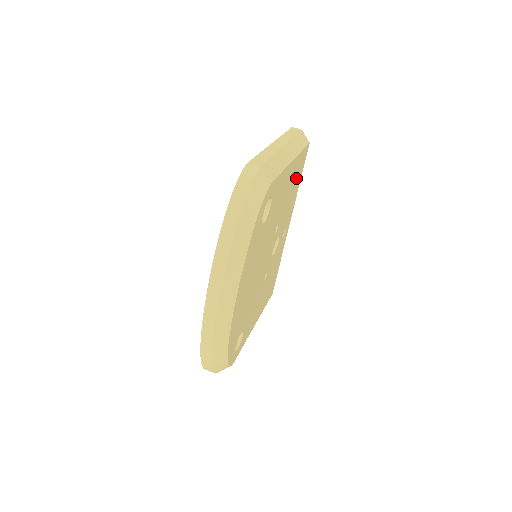
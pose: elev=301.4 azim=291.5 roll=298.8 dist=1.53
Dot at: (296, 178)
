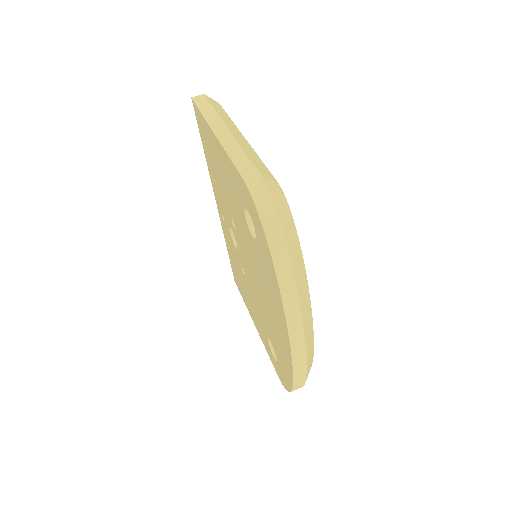
Dot at: occluded
